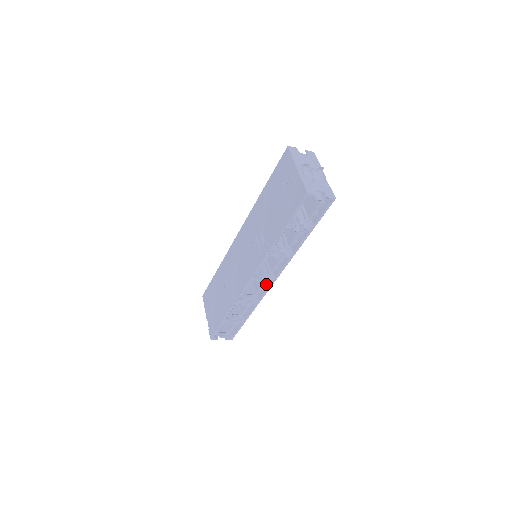
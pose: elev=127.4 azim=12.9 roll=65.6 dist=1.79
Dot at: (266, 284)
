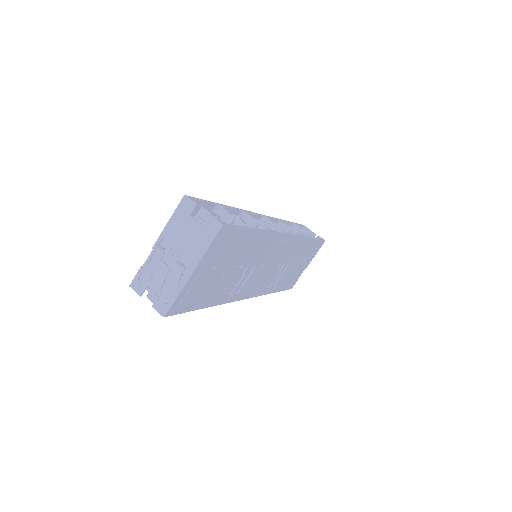
Dot at: occluded
